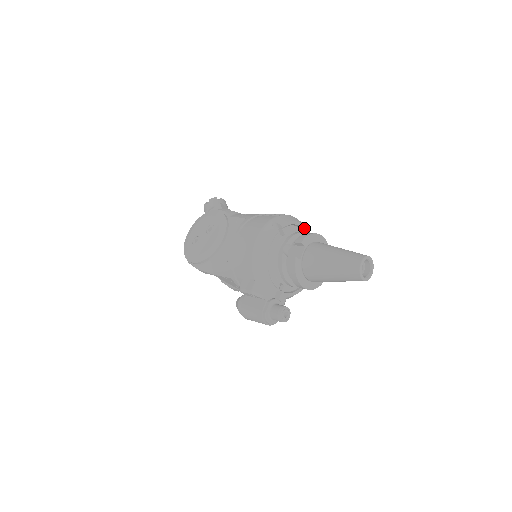
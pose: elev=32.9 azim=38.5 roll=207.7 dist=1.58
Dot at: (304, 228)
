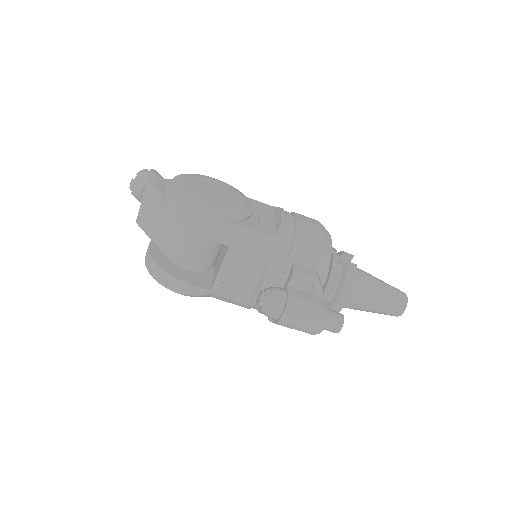
Dot at: occluded
